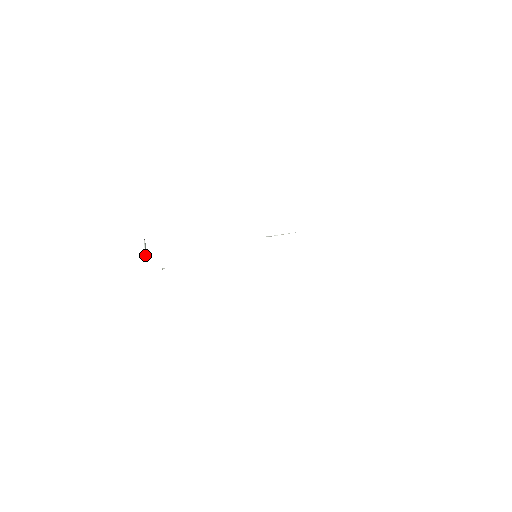
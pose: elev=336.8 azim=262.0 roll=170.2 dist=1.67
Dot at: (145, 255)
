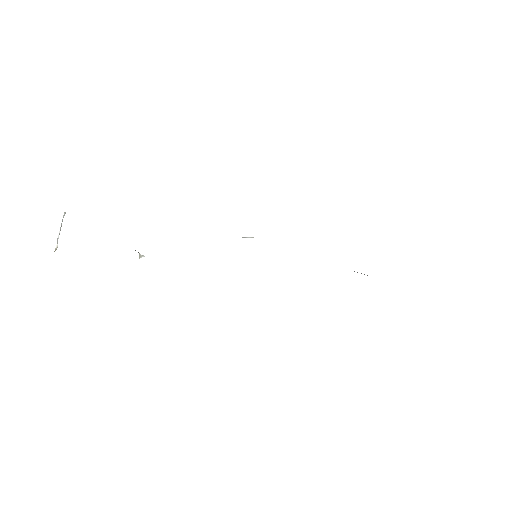
Dot at: occluded
